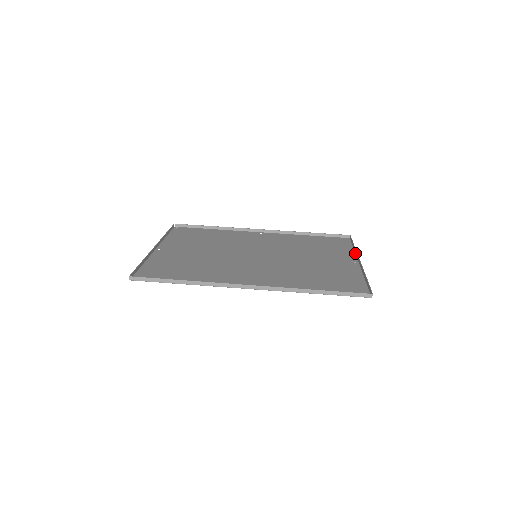
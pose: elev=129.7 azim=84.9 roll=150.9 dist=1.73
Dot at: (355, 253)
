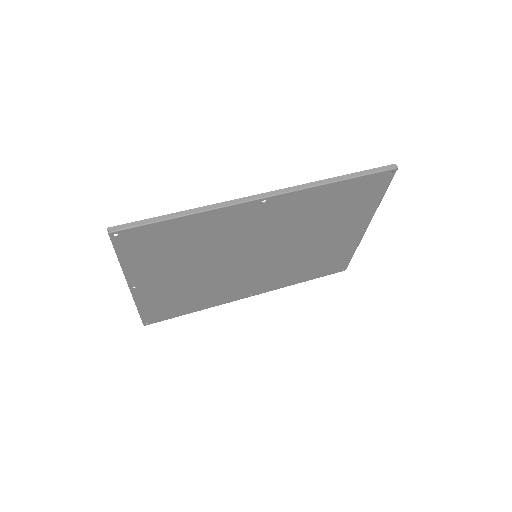
Dot at: (358, 243)
